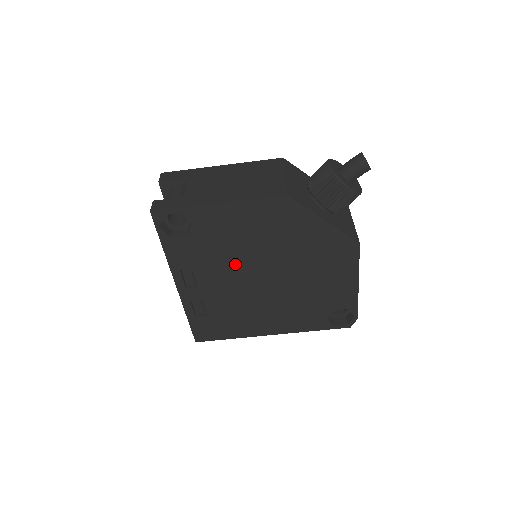
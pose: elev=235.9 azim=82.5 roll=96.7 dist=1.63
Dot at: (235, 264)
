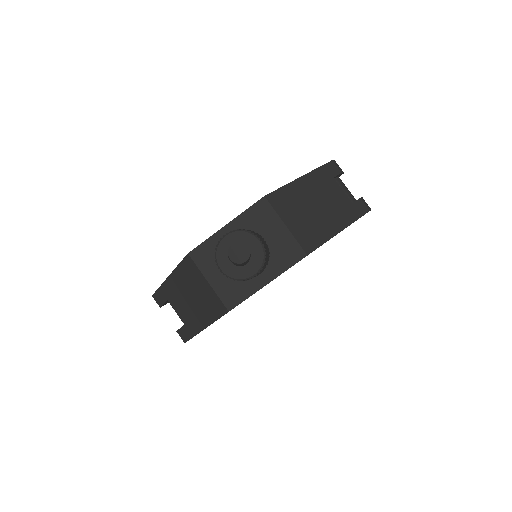
Dot at: occluded
